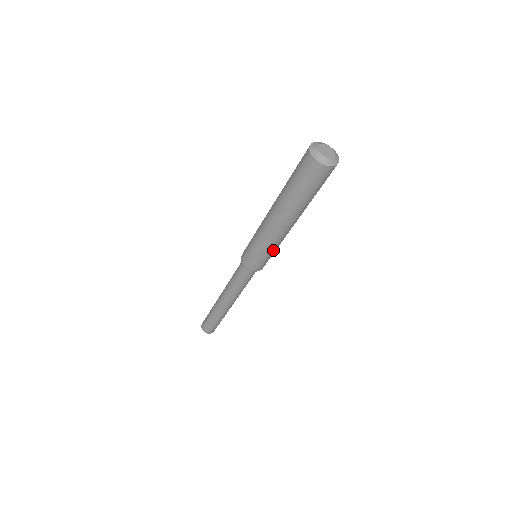
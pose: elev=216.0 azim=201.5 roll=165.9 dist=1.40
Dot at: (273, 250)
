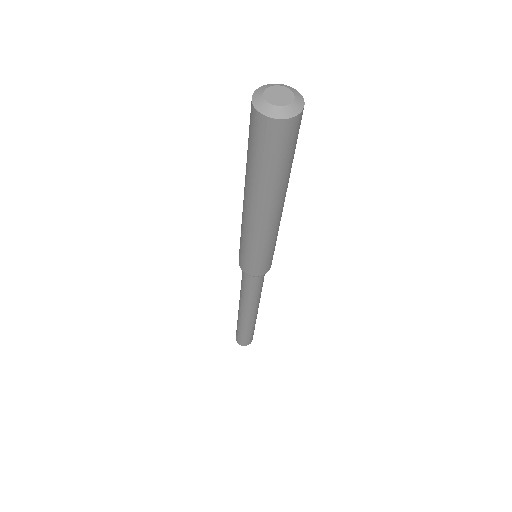
Dot at: (251, 248)
